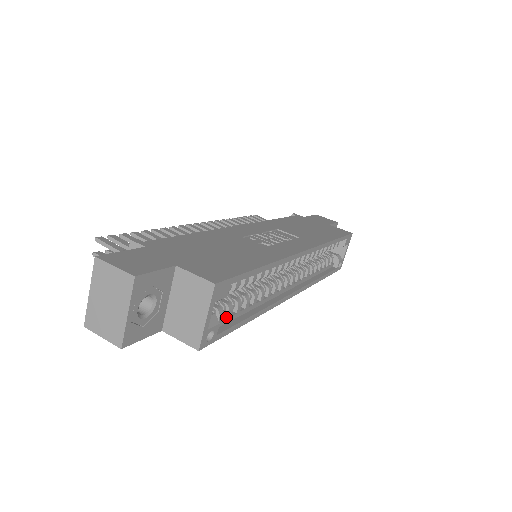
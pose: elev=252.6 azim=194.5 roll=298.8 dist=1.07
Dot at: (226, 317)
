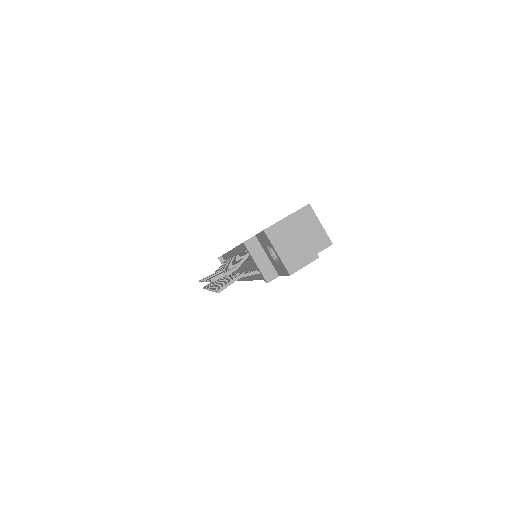
Dot at: occluded
